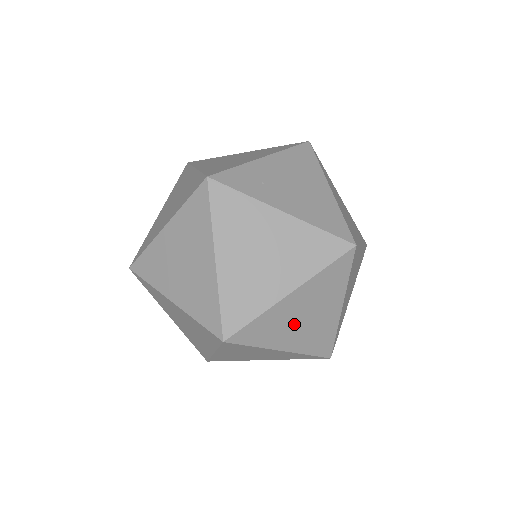
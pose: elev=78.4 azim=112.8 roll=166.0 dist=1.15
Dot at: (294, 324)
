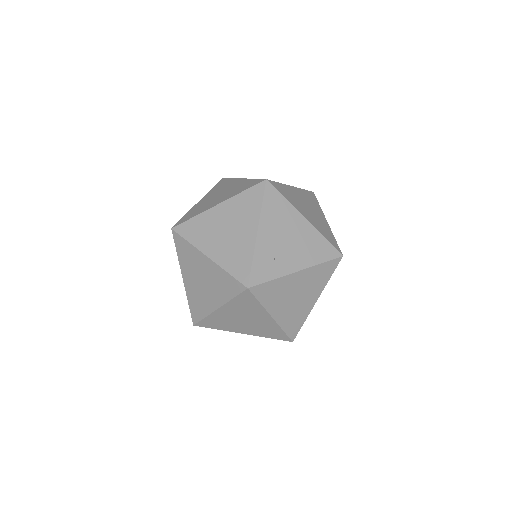
Dot at: occluded
